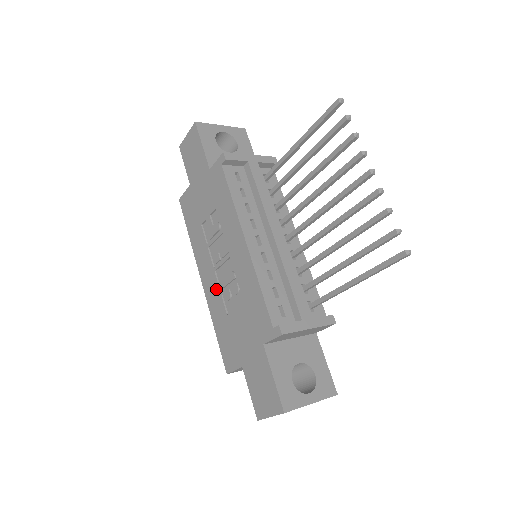
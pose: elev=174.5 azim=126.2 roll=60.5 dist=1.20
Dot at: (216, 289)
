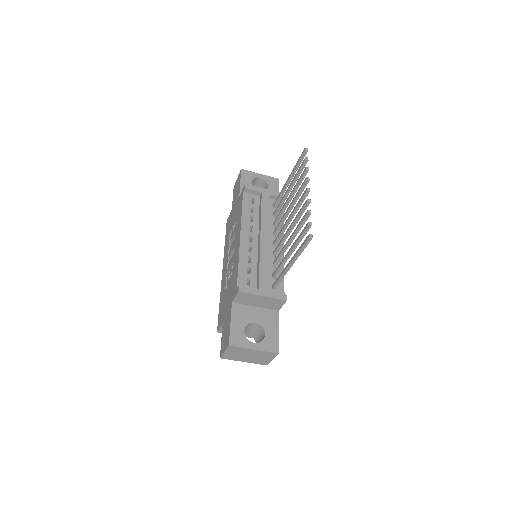
Dot at: (225, 274)
